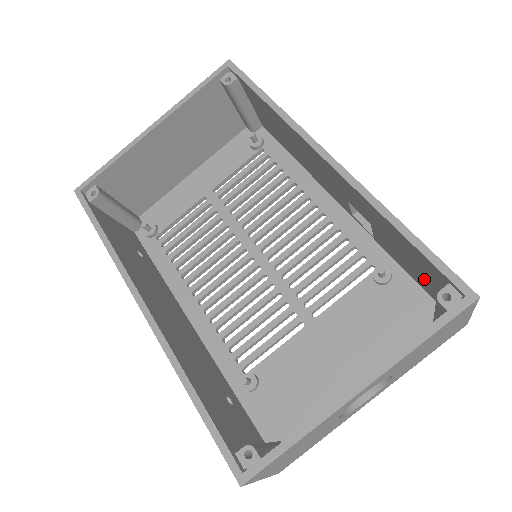
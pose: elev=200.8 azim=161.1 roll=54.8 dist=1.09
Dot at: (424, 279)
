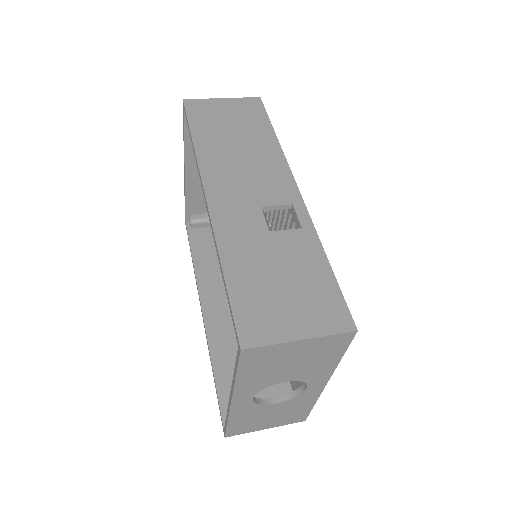
Dot at: occluded
